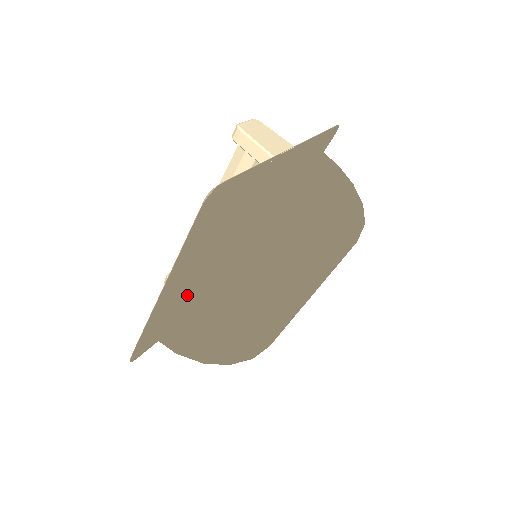
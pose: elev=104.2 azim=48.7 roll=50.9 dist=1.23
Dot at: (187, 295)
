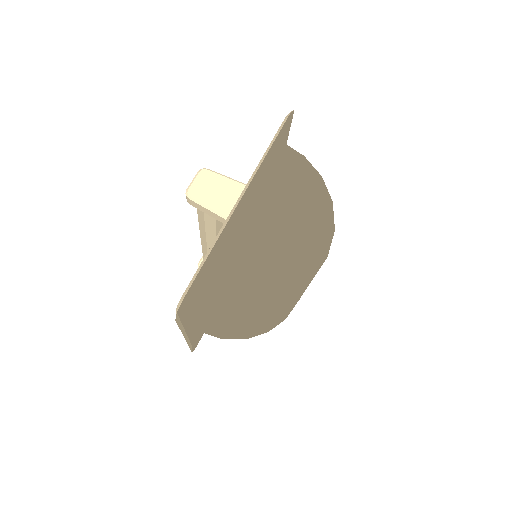
Dot at: (207, 323)
